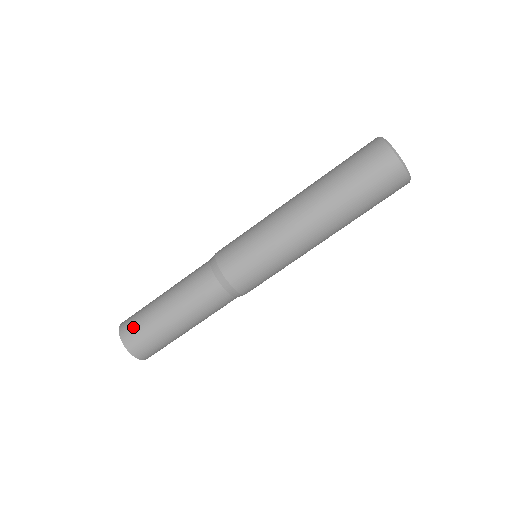
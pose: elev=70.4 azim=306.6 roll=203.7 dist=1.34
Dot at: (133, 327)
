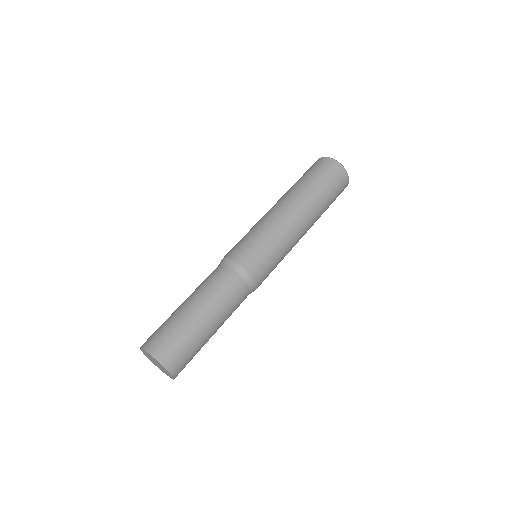
Dot at: occluded
